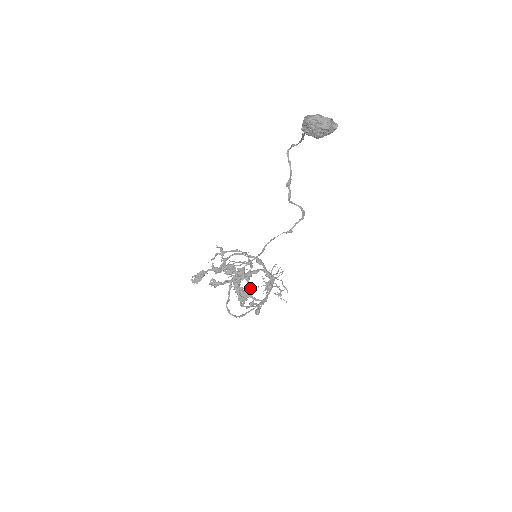
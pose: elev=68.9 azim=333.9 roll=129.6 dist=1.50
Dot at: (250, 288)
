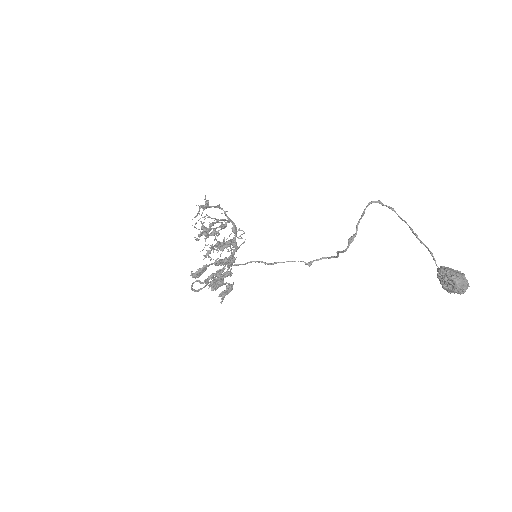
Dot at: occluded
